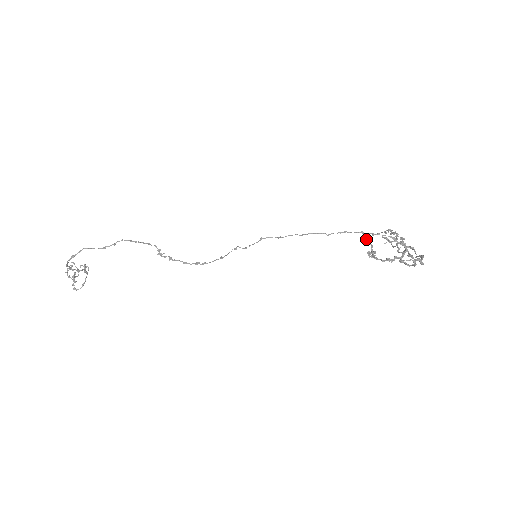
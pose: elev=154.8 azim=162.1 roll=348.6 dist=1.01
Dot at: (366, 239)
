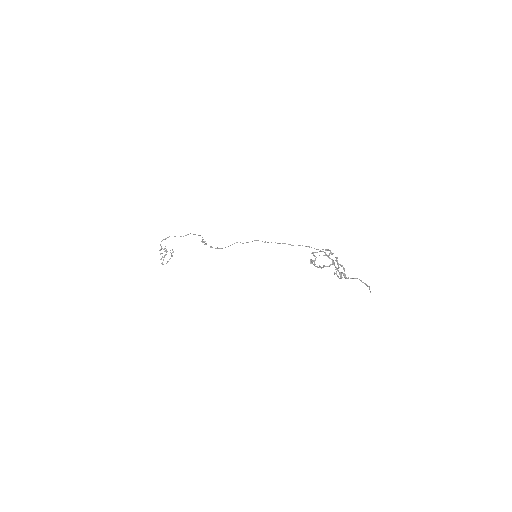
Dot at: (313, 253)
